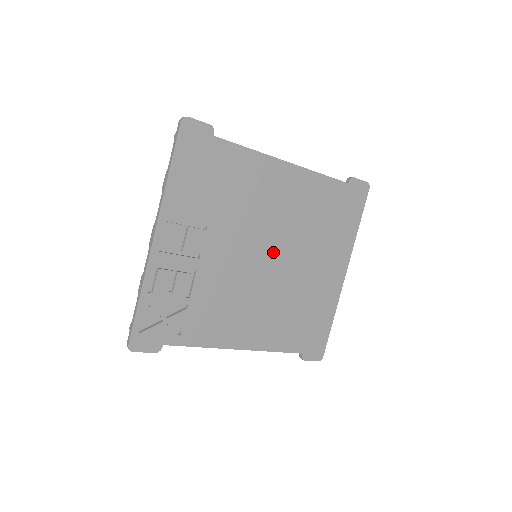
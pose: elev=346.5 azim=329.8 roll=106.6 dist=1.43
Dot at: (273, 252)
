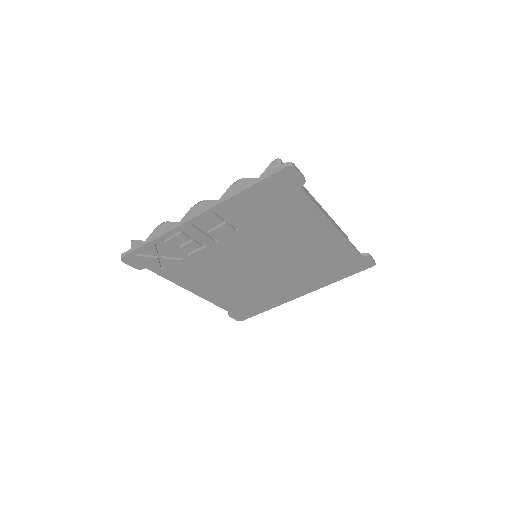
Dot at: (269, 263)
